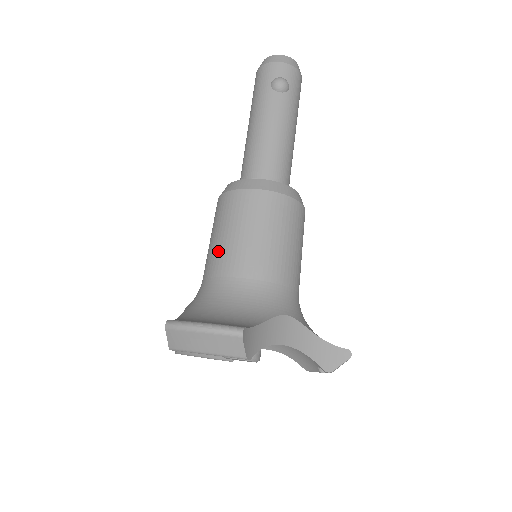
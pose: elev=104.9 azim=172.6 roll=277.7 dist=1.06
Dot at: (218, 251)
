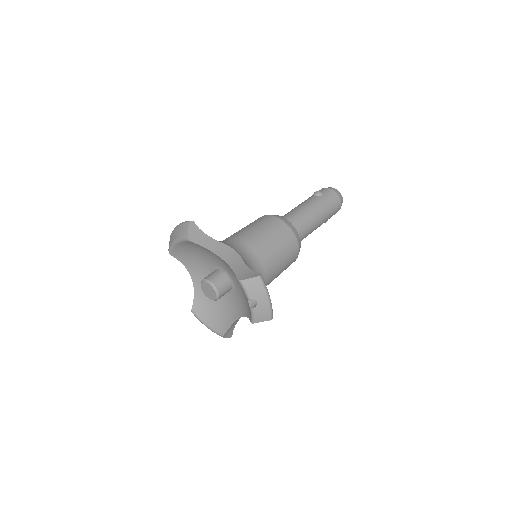
Dot at: occluded
